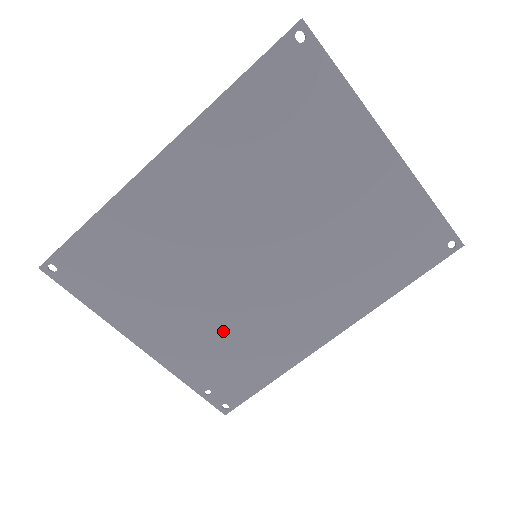
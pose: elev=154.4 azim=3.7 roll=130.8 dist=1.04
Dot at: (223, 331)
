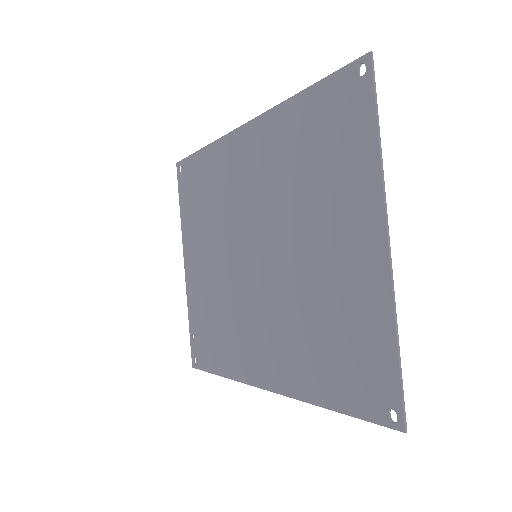
Dot at: (217, 298)
